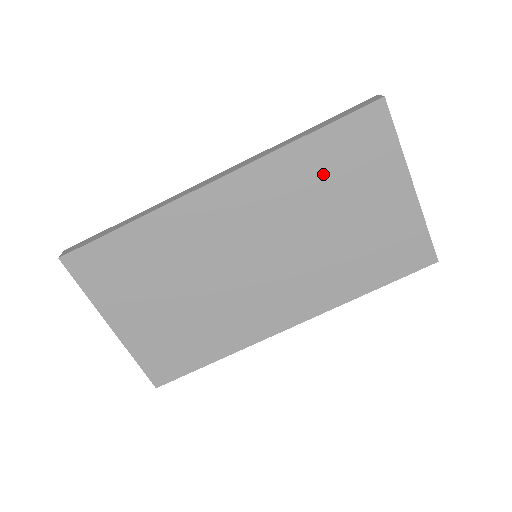
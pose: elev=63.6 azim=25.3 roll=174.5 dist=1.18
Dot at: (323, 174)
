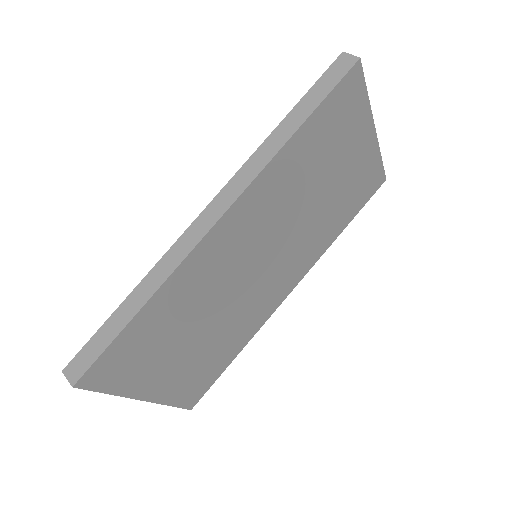
Dot at: (312, 157)
